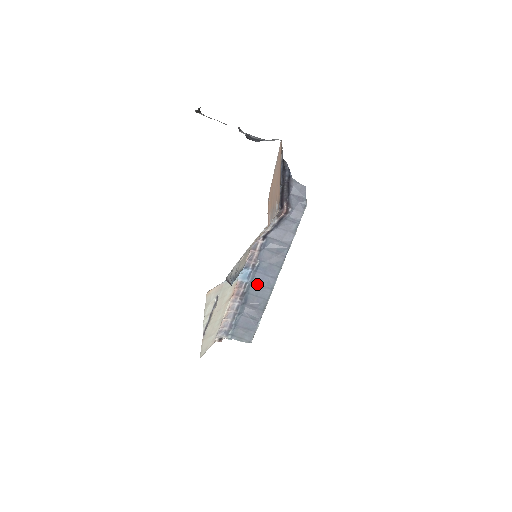
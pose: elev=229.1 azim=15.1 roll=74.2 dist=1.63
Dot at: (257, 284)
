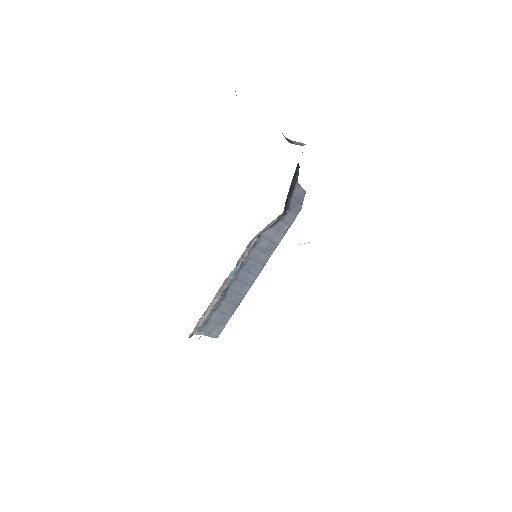
Dot at: (239, 280)
